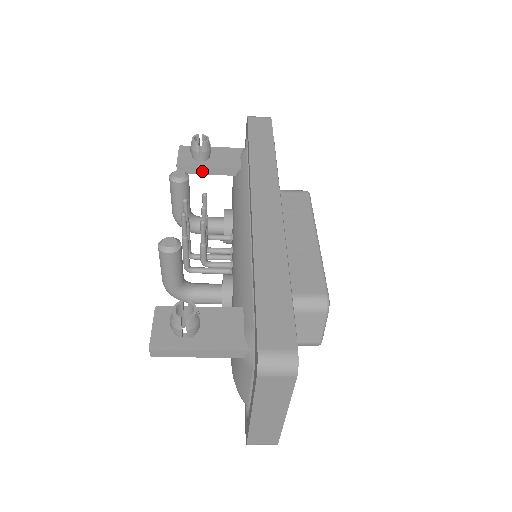
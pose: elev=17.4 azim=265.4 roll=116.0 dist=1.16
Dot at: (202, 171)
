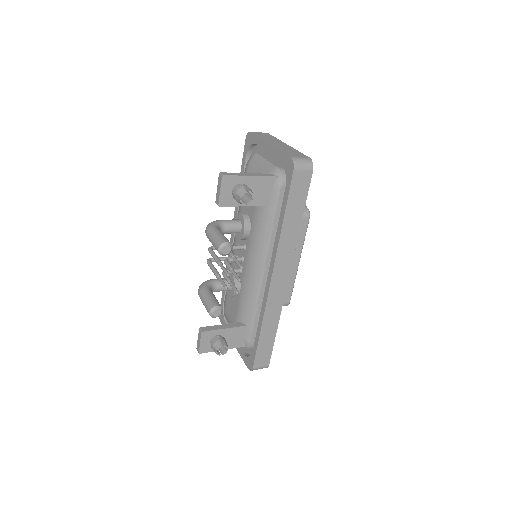
Dot at: (237, 204)
